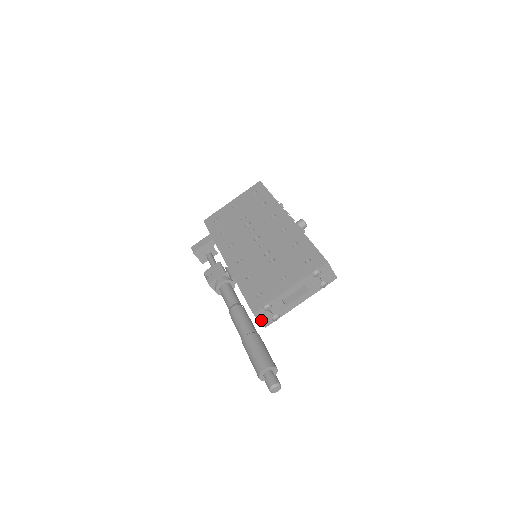
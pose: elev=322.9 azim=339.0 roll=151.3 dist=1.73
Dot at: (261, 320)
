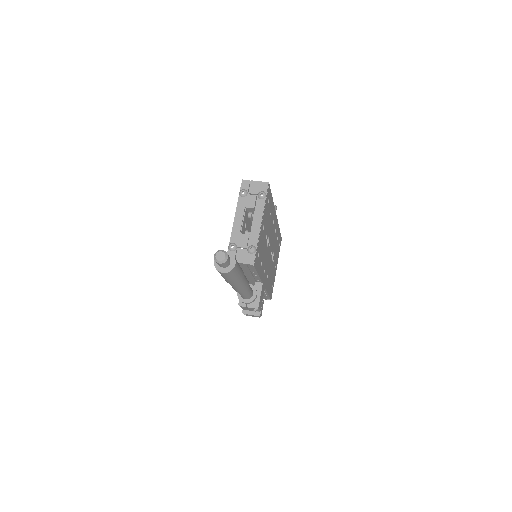
Dot at: (241, 261)
